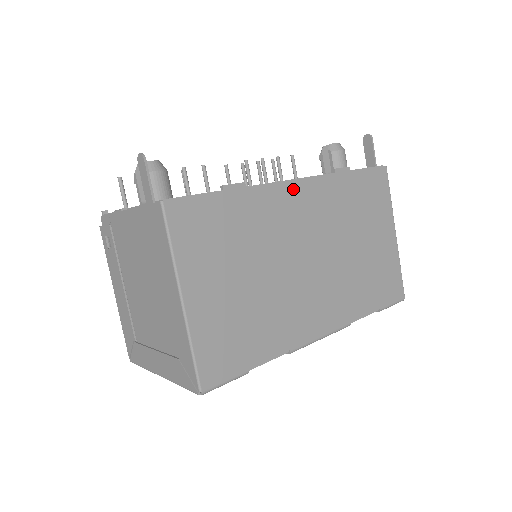
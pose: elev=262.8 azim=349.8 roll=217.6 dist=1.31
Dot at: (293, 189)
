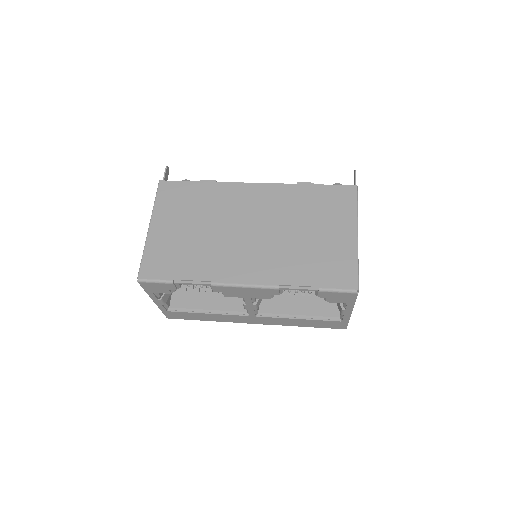
Dot at: (251, 188)
